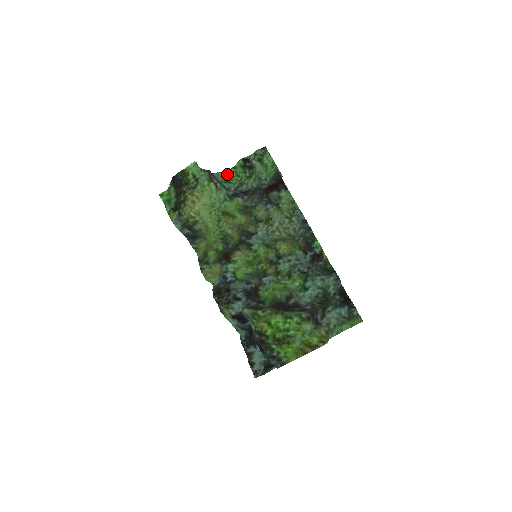
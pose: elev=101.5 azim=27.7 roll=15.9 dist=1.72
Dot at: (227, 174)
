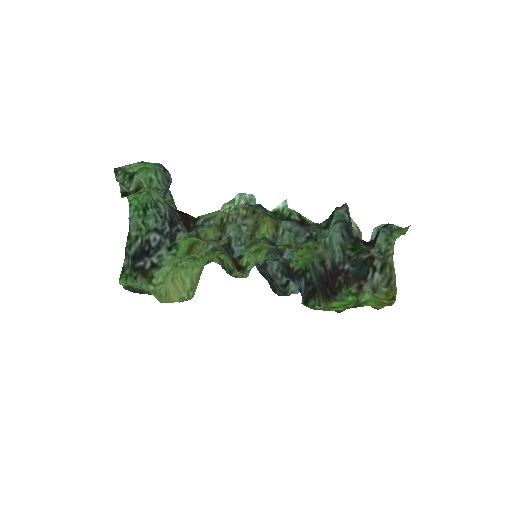
Dot at: (133, 201)
